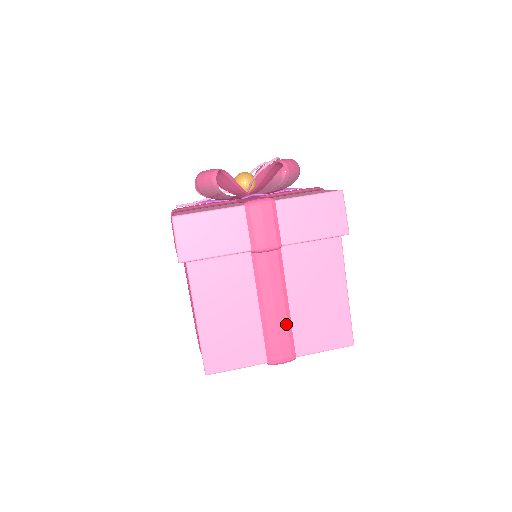
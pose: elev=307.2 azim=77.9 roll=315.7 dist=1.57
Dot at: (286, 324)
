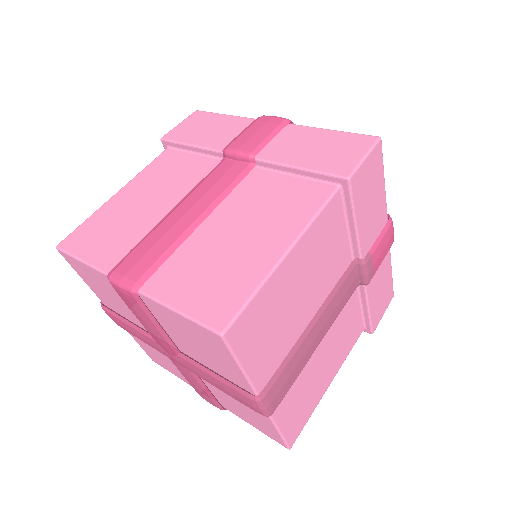
Dot at: (175, 239)
